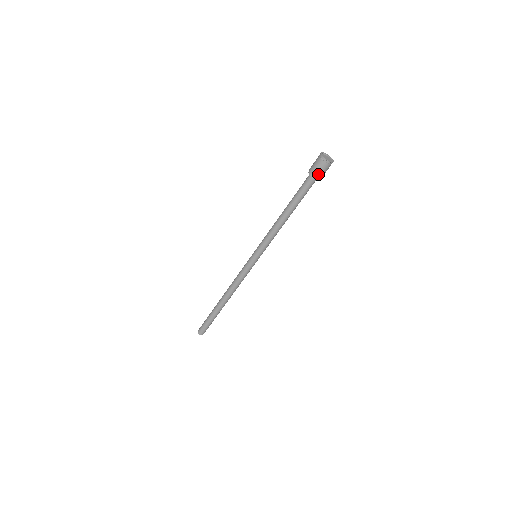
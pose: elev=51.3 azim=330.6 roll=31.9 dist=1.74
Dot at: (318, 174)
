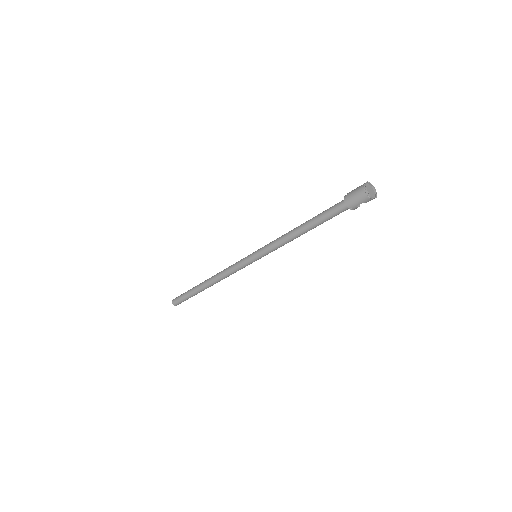
Dot at: (351, 200)
